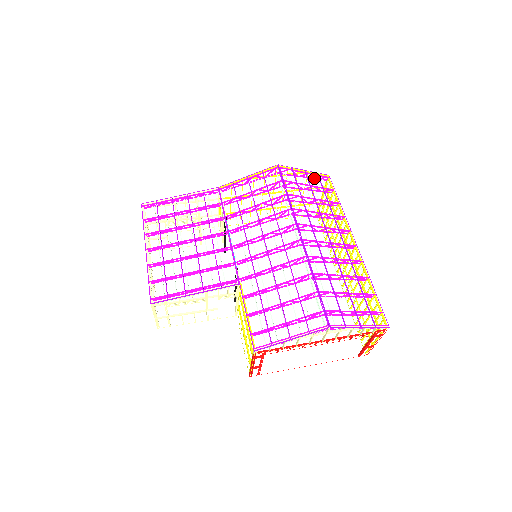
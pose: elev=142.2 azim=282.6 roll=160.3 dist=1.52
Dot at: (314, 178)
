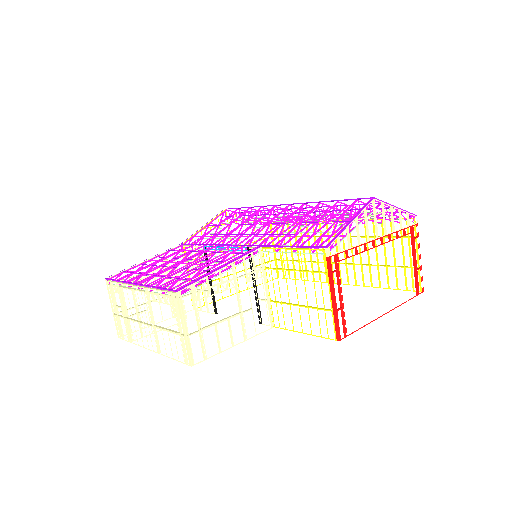
Dot at: occluded
